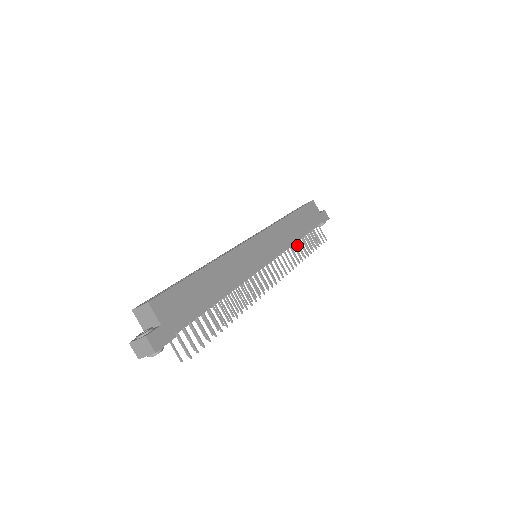
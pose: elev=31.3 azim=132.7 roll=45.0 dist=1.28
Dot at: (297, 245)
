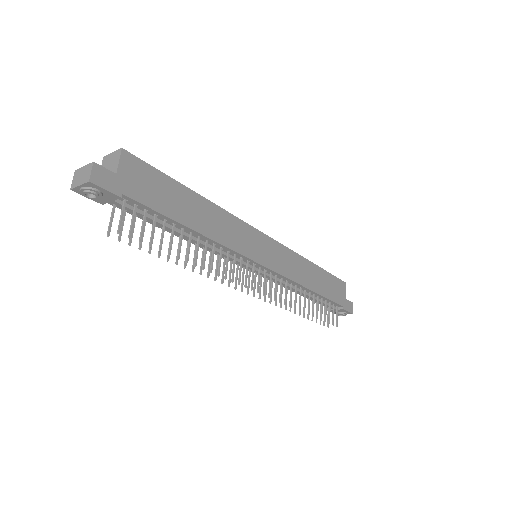
Dot at: occluded
